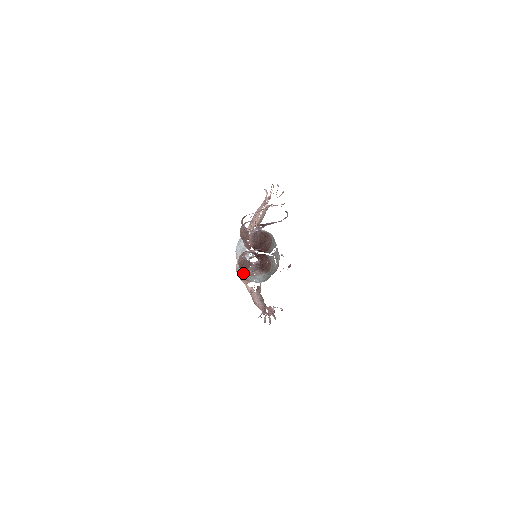
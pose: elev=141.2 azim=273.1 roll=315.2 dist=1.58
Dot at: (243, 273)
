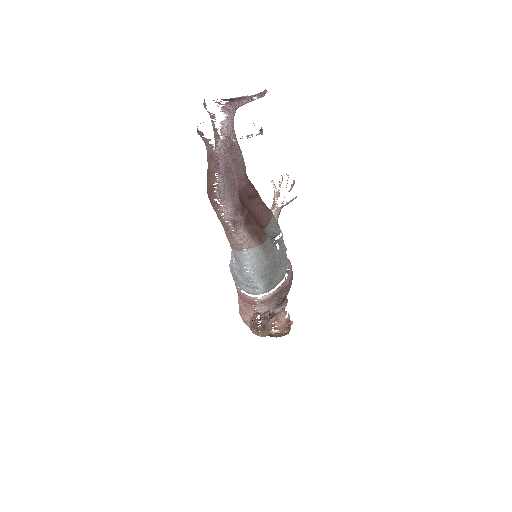
Dot at: (233, 267)
